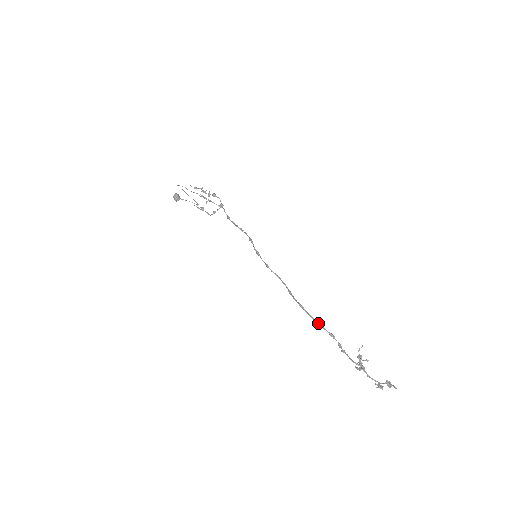
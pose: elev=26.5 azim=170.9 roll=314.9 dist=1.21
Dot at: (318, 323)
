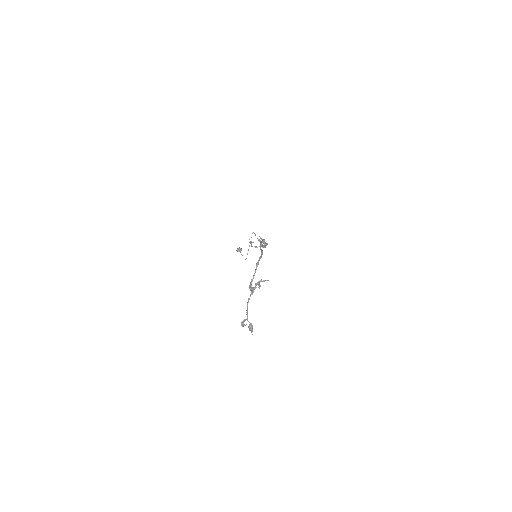
Dot at: (261, 249)
